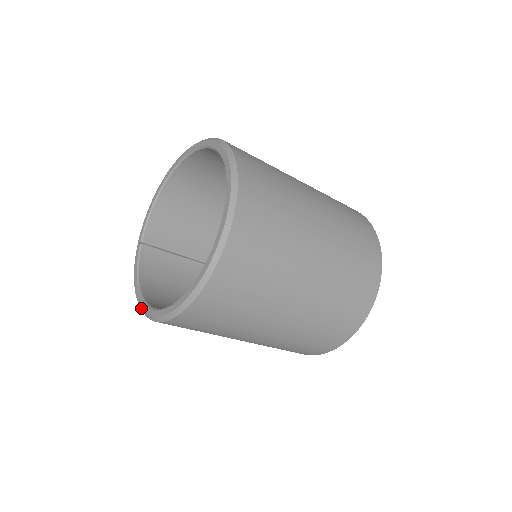
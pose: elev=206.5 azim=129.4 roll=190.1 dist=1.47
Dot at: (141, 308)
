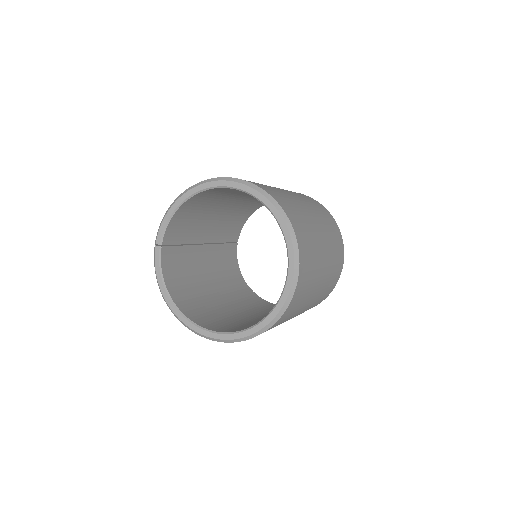
Dot at: (177, 317)
